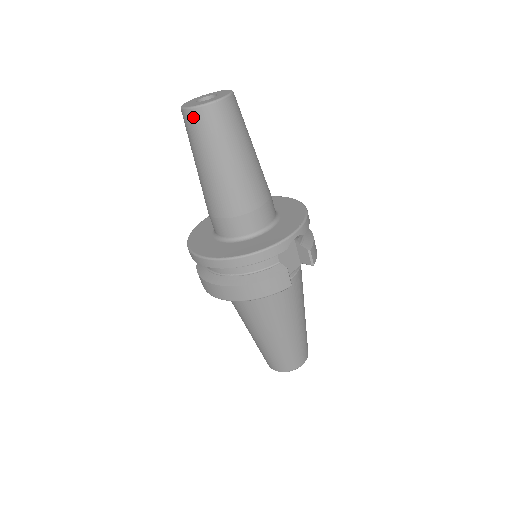
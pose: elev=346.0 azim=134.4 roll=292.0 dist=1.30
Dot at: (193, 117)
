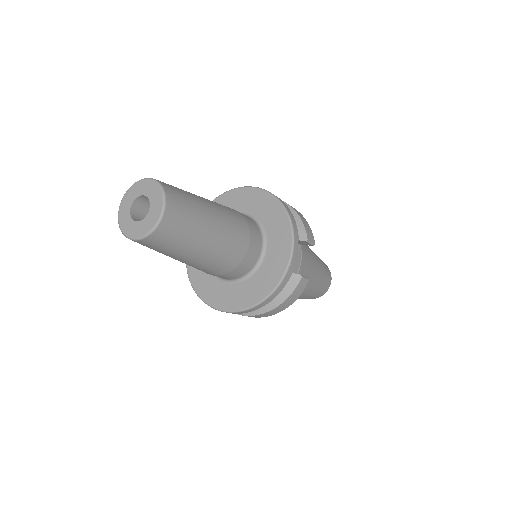
Dot at: (146, 243)
